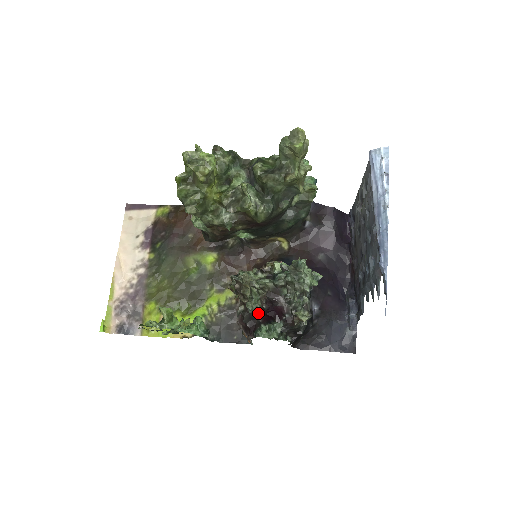
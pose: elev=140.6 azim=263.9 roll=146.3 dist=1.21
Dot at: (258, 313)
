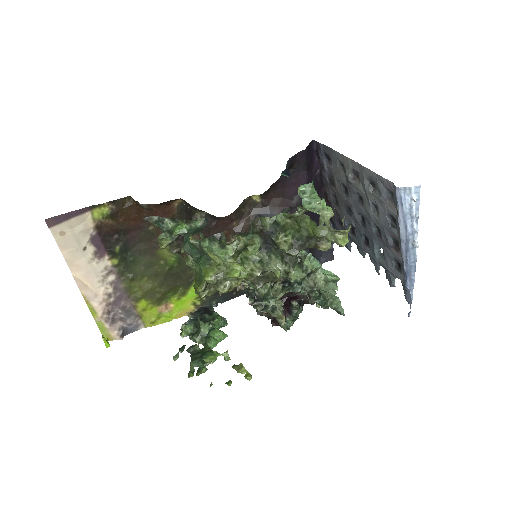
Dot at: occluded
